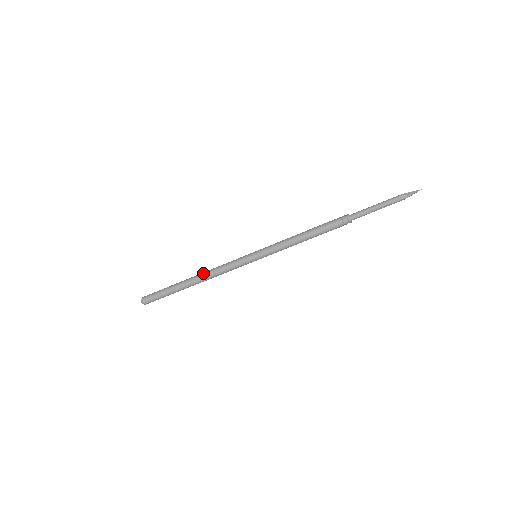
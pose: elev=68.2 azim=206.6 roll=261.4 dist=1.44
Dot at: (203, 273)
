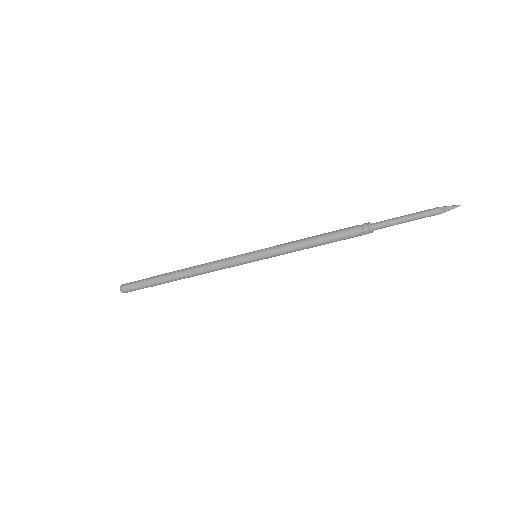
Dot at: (193, 268)
